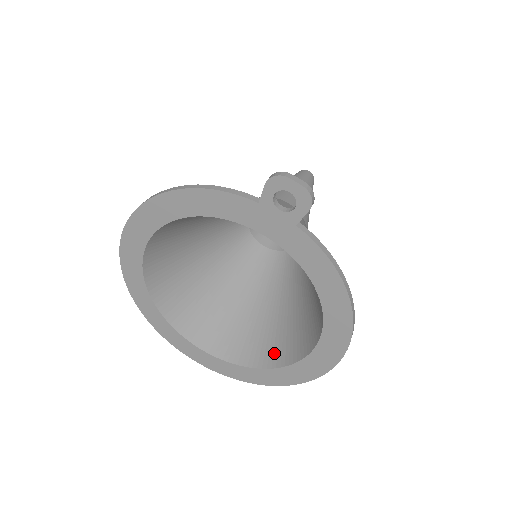
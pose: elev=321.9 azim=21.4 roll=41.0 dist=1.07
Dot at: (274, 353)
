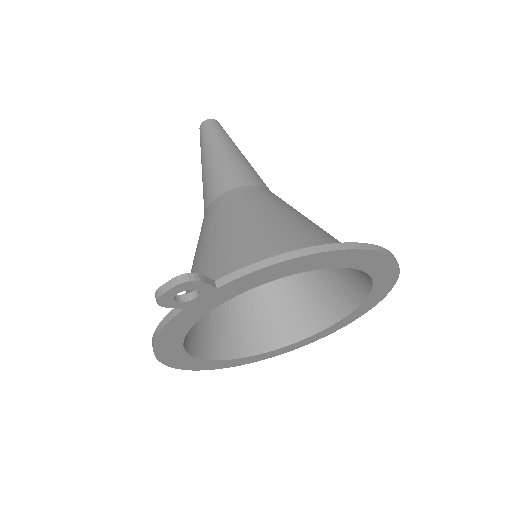
Dot at: (356, 283)
